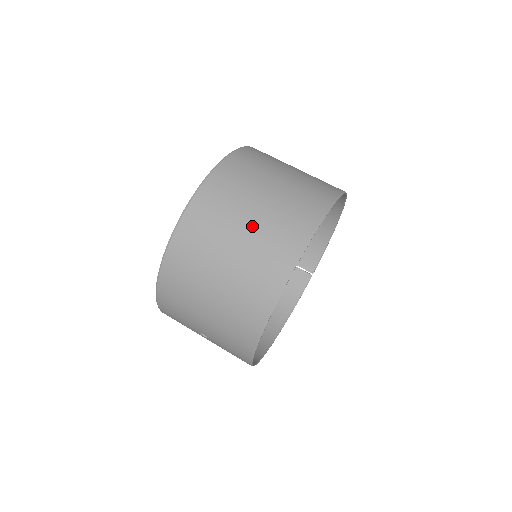
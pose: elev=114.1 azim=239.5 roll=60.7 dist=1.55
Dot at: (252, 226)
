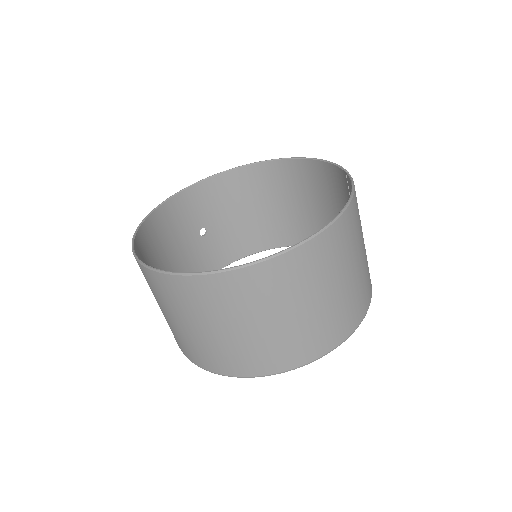
Dot at: occluded
